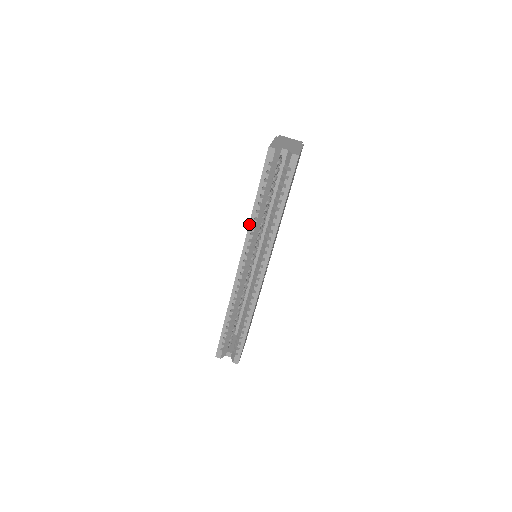
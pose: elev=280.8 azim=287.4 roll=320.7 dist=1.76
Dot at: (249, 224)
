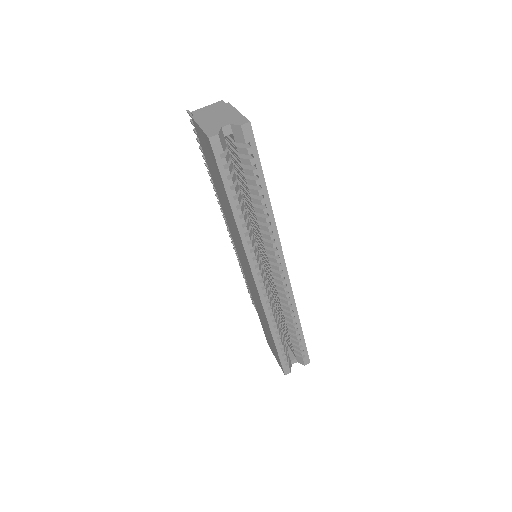
Dot at: (240, 236)
